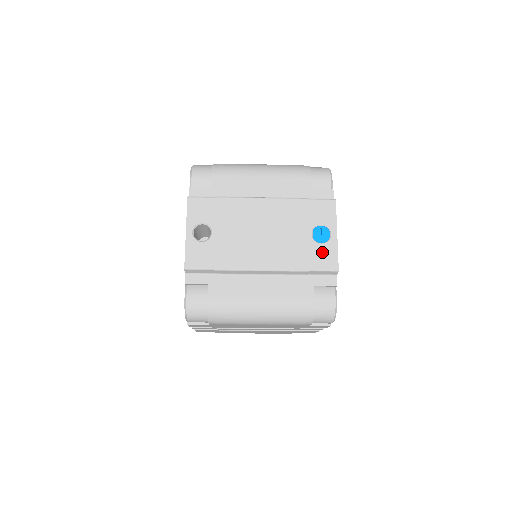
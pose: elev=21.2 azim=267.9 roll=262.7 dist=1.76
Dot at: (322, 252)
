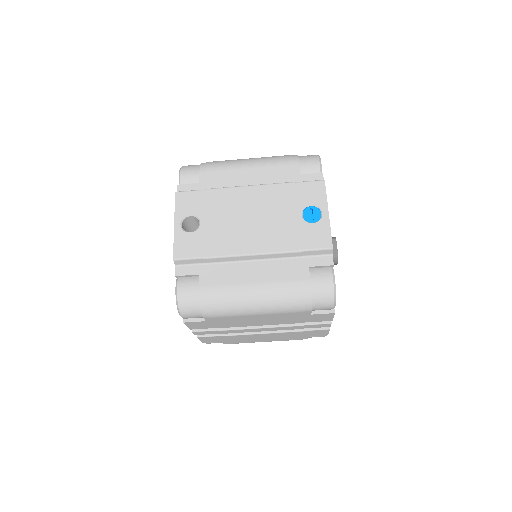
Dot at: (314, 231)
